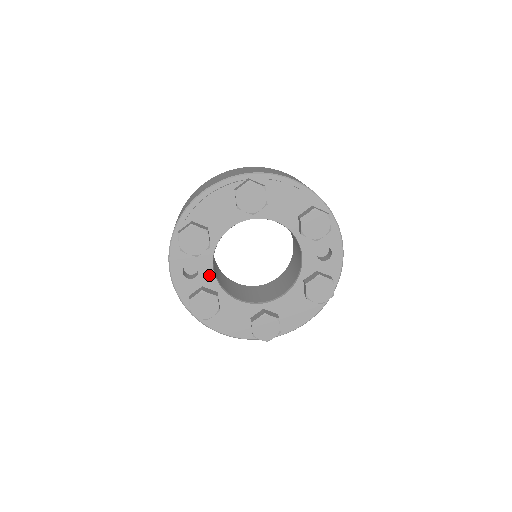
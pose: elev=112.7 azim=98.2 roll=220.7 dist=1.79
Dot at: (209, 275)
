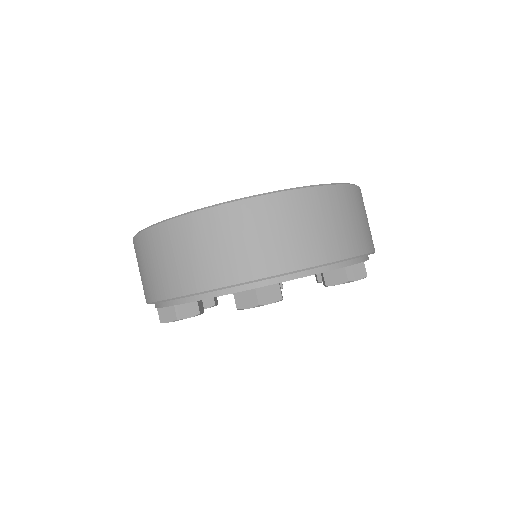
Dot at: occluded
